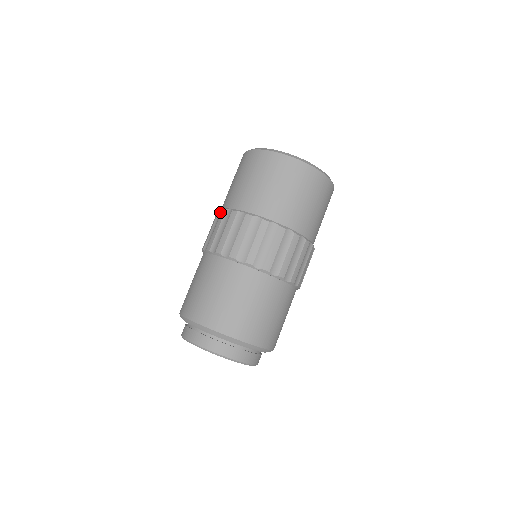
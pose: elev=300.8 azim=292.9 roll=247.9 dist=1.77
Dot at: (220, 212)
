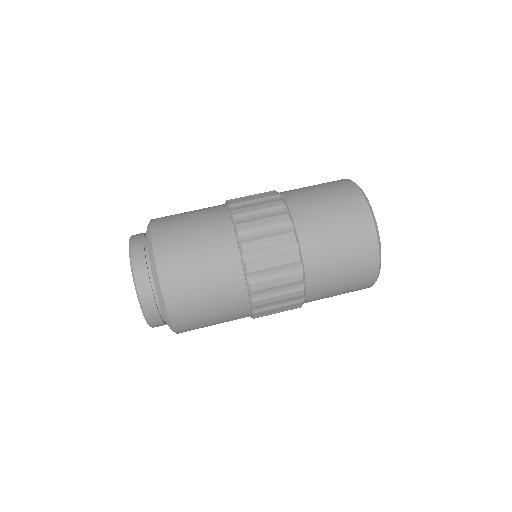
Dot at: occluded
